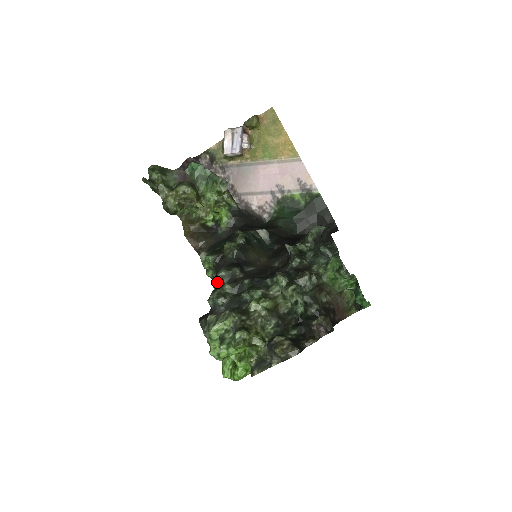
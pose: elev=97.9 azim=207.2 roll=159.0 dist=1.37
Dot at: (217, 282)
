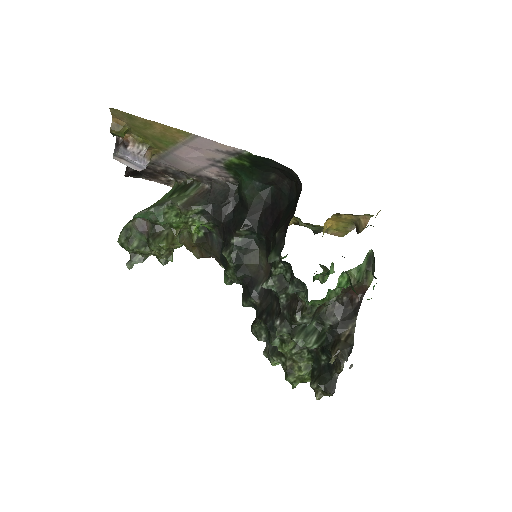
Dot at: occluded
